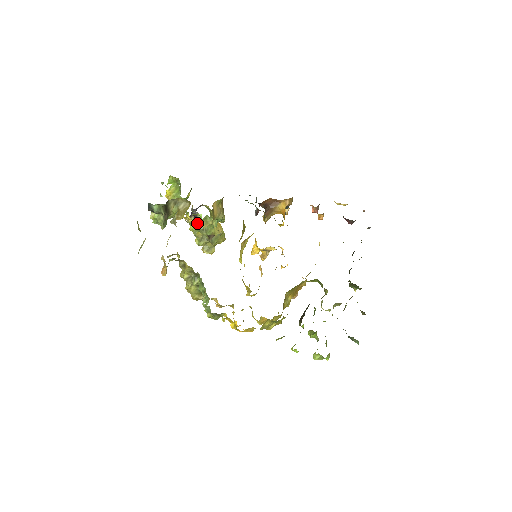
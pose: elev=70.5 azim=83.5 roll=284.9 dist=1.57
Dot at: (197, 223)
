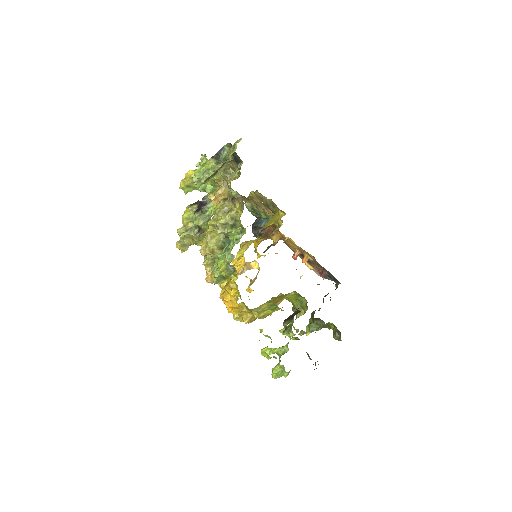
Dot at: occluded
